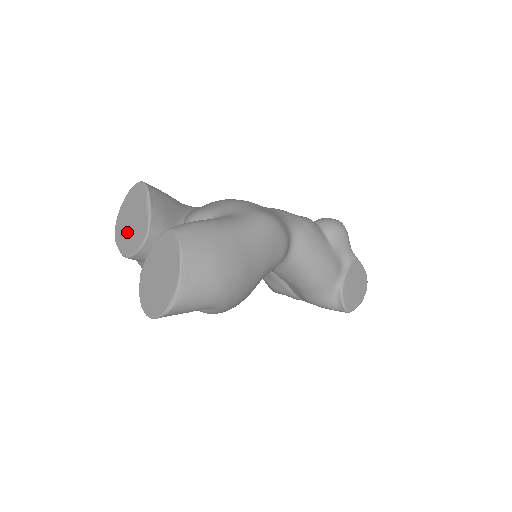
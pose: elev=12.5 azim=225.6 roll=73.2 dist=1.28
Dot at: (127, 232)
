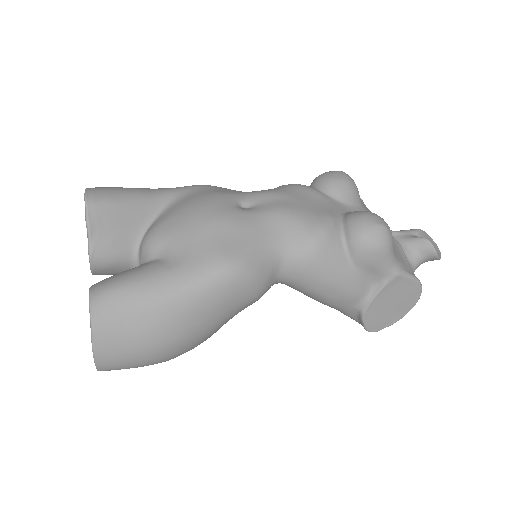
Dot at: occluded
